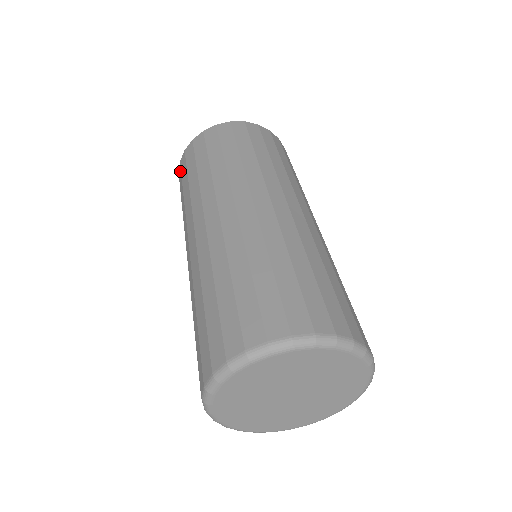
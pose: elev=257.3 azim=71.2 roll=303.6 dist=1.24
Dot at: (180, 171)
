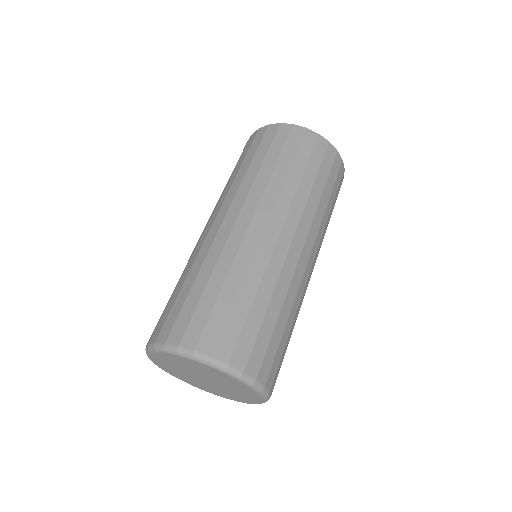
Dot at: (254, 138)
